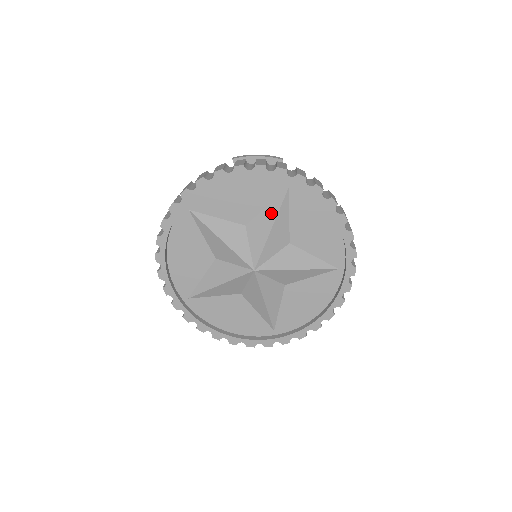
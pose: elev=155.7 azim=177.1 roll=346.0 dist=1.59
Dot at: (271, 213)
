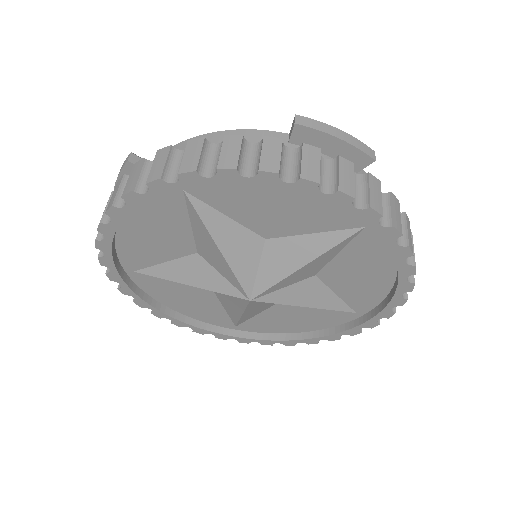
Dot at: (315, 246)
